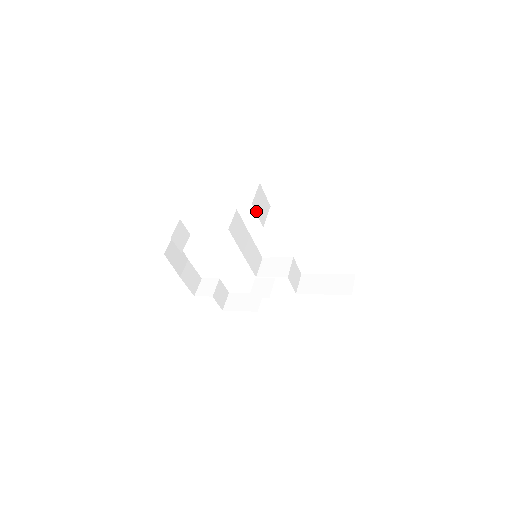
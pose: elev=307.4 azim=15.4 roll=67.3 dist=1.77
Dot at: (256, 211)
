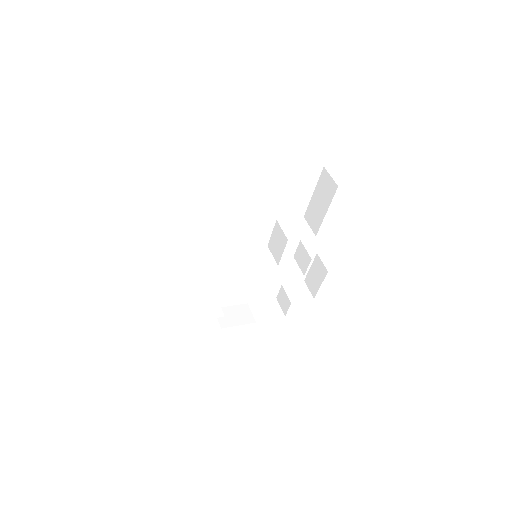
Dot at: (188, 252)
